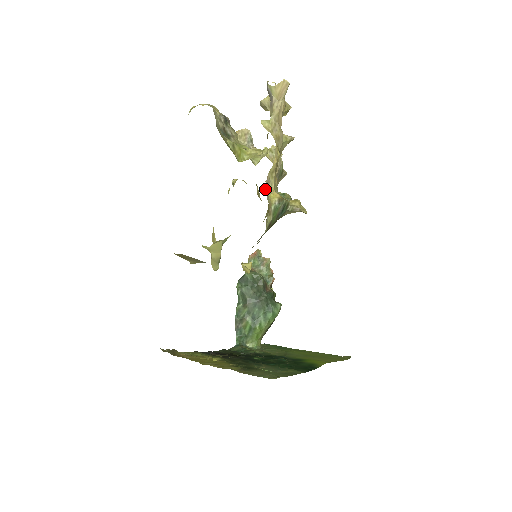
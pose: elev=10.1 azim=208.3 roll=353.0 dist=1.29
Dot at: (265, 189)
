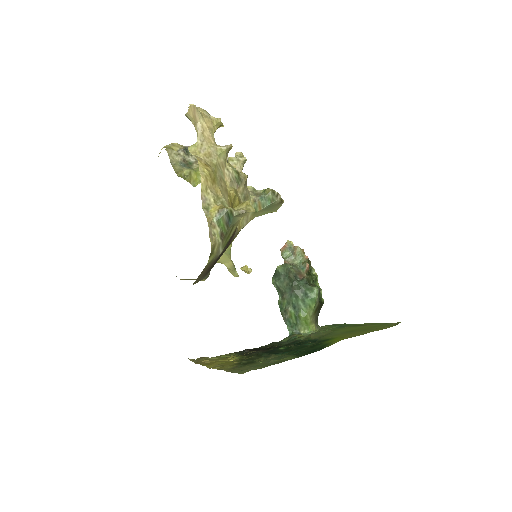
Dot at: (204, 207)
